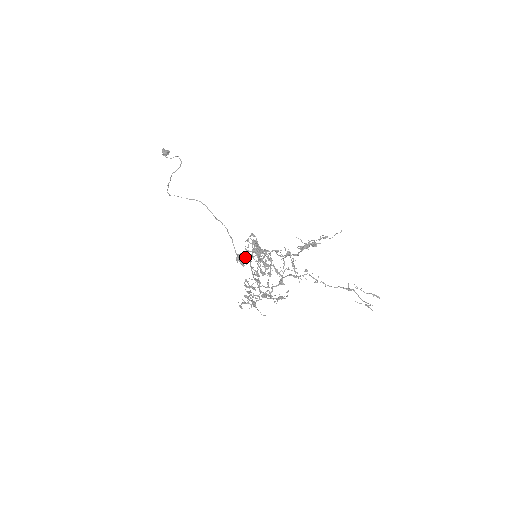
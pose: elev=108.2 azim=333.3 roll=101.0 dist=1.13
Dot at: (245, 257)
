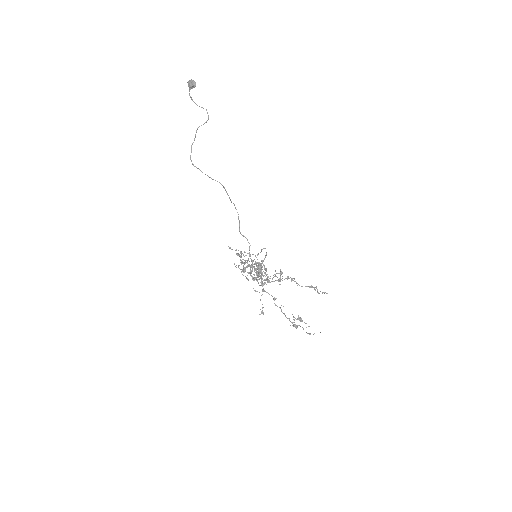
Dot at: (246, 238)
